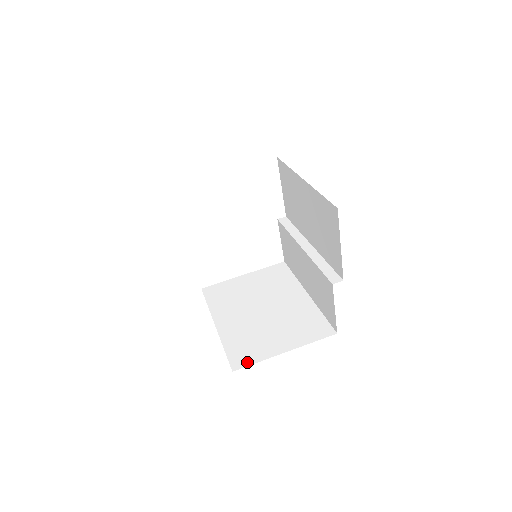
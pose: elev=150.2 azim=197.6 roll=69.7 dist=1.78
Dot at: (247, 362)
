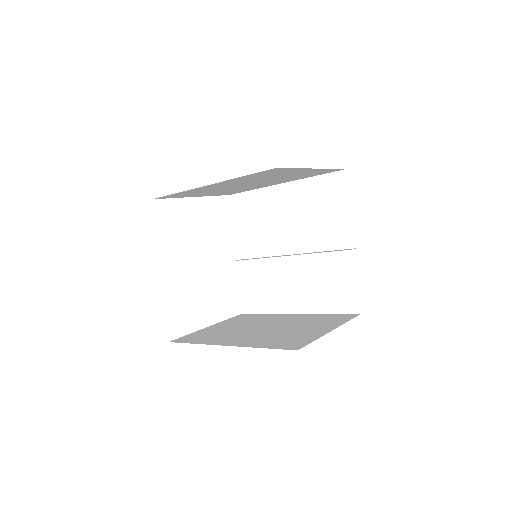
Dot at: (304, 343)
